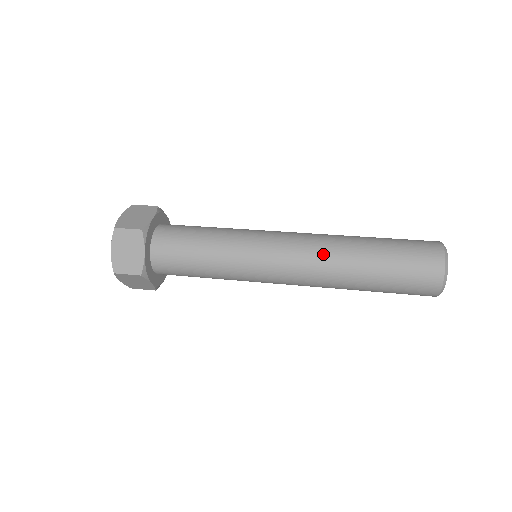
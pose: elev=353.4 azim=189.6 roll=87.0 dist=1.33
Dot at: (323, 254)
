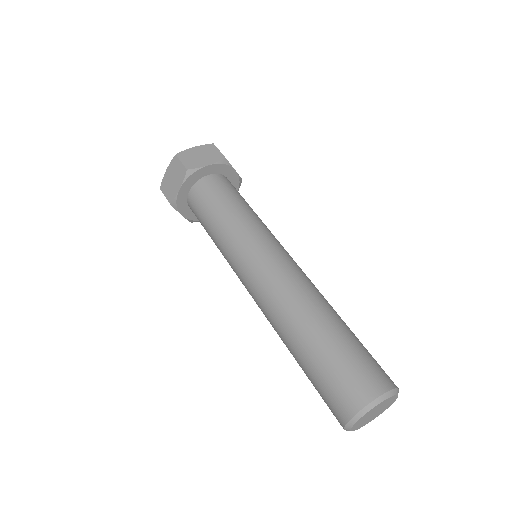
Dot at: (281, 300)
